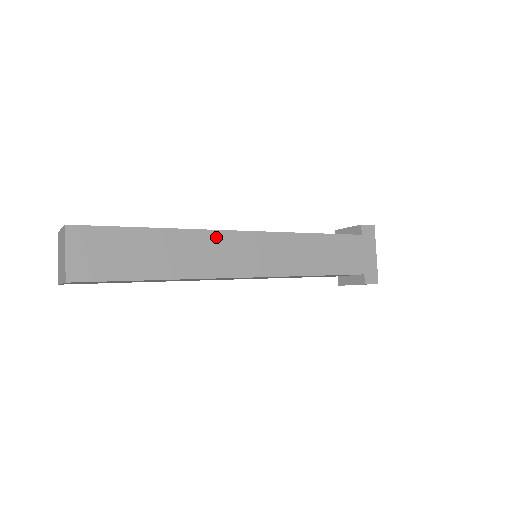
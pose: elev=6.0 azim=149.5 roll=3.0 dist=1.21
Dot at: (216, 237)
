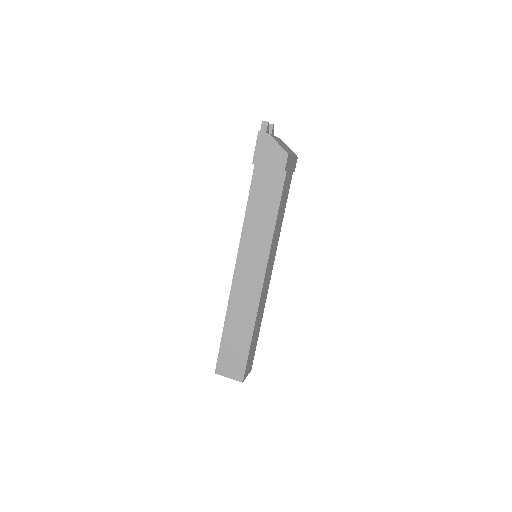
Dot at: (261, 299)
